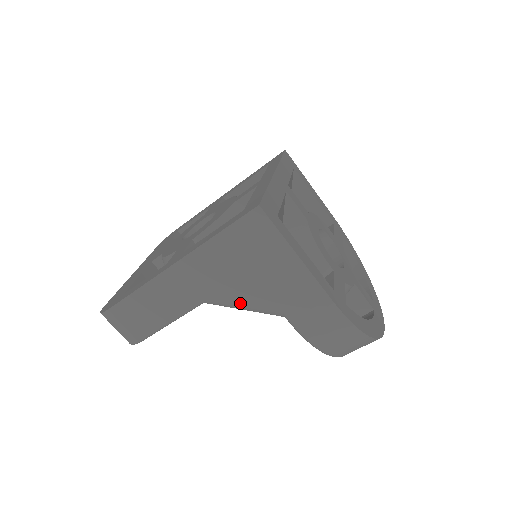
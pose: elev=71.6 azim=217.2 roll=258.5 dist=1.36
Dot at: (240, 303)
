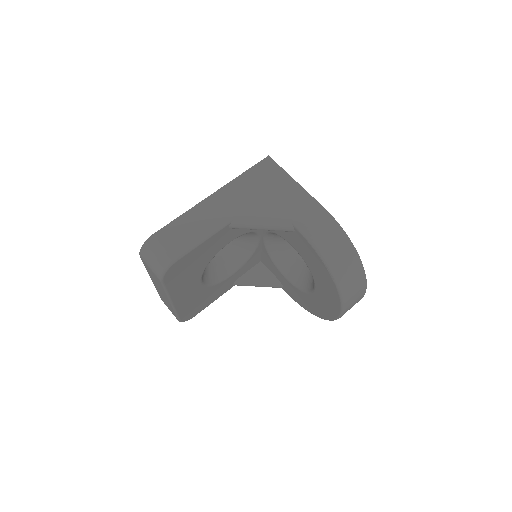
Dot at: (259, 217)
